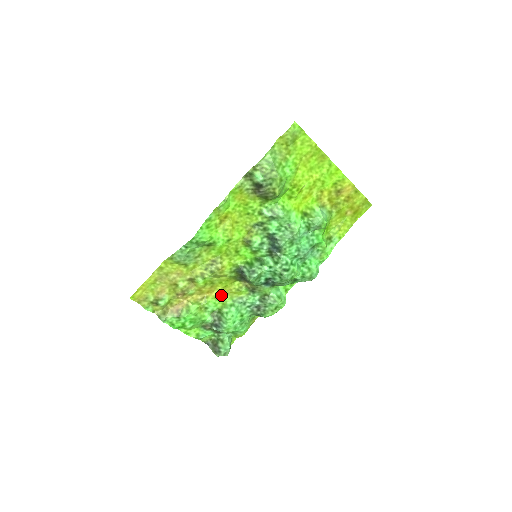
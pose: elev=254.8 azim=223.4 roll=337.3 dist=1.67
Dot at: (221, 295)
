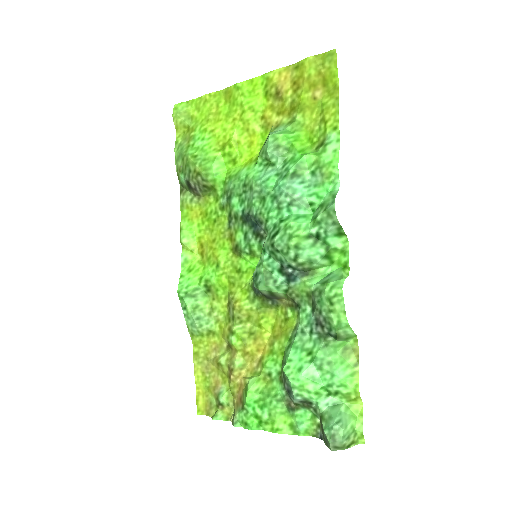
Dot at: (275, 343)
